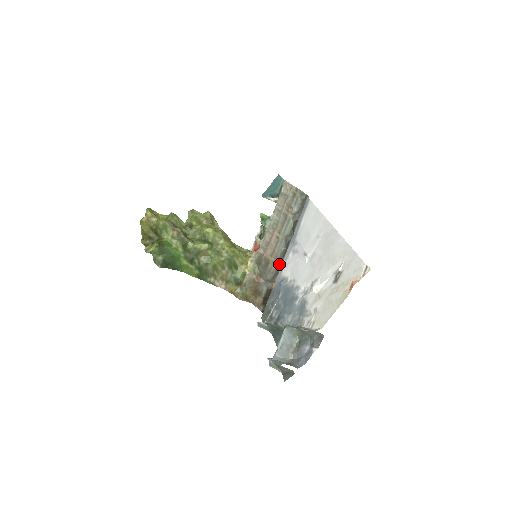
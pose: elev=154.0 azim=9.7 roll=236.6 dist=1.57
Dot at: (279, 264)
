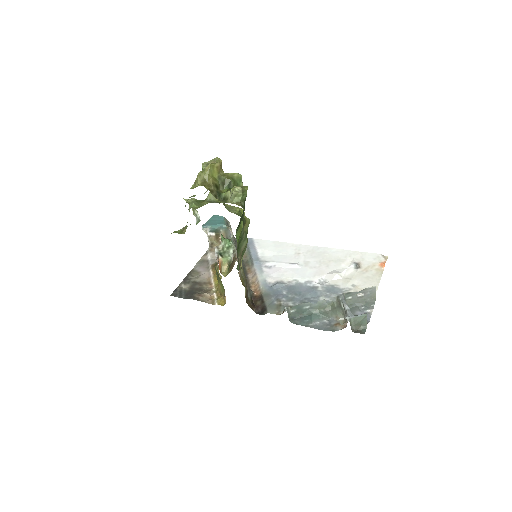
Dot at: occluded
